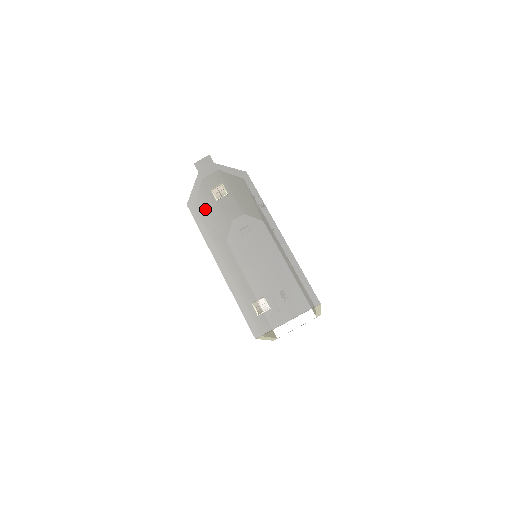
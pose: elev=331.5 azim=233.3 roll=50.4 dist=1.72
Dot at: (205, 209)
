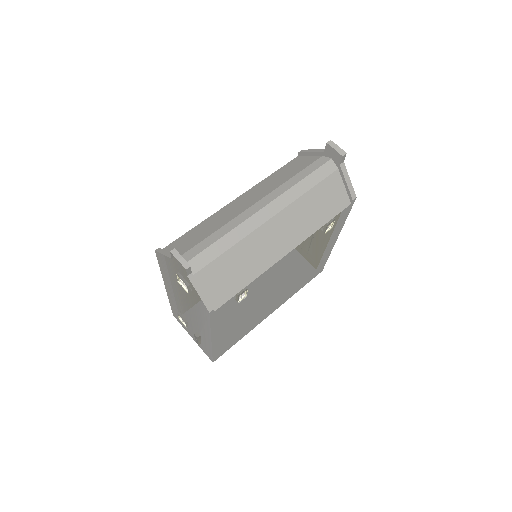
Dot at: (167, 271)
